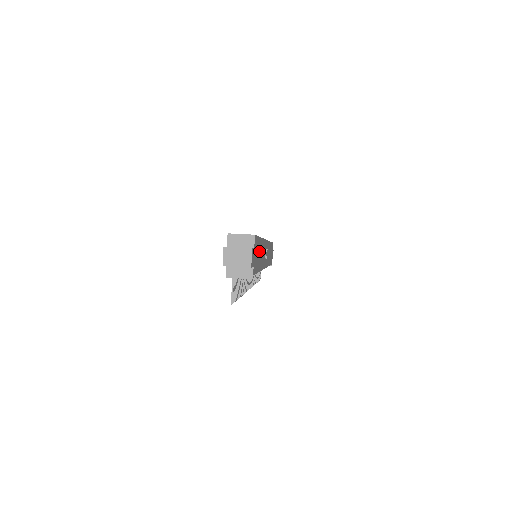
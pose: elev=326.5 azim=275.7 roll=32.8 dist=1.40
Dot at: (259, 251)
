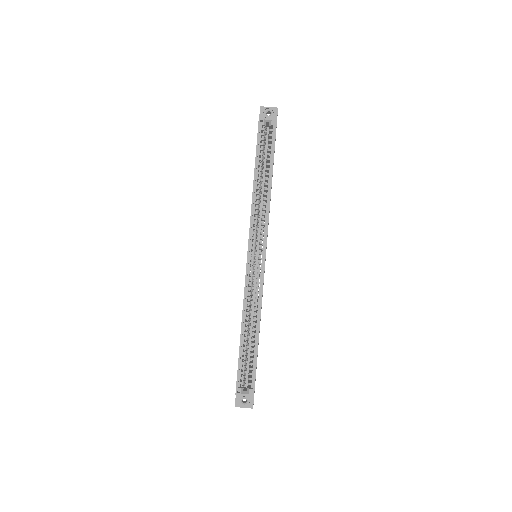
Dot at: occluded
